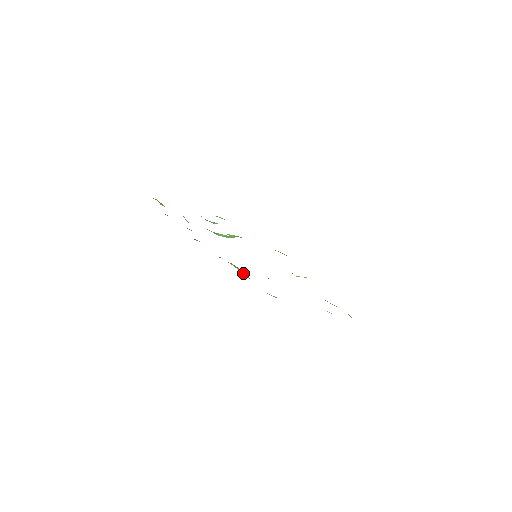
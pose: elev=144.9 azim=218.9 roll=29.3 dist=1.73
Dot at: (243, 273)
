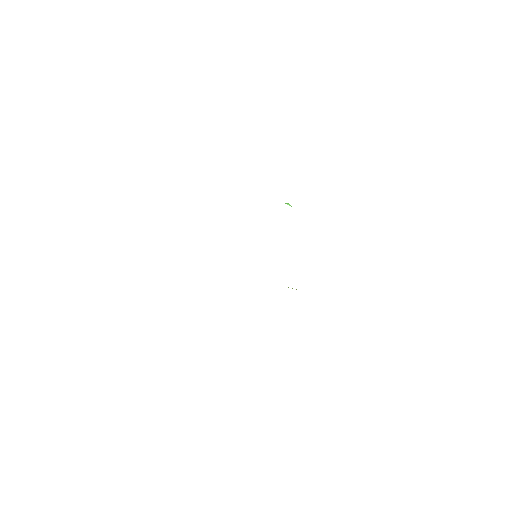
Dot at: occluded
